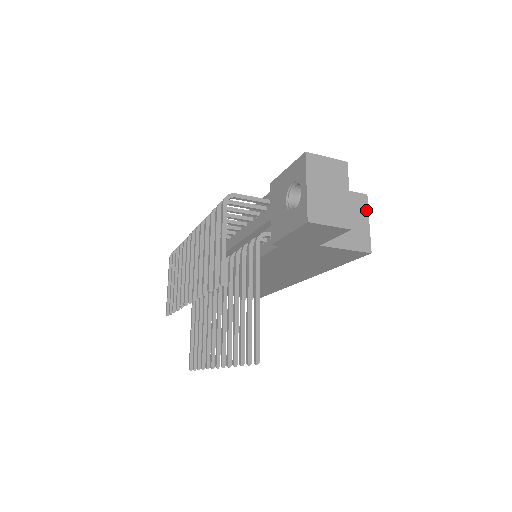
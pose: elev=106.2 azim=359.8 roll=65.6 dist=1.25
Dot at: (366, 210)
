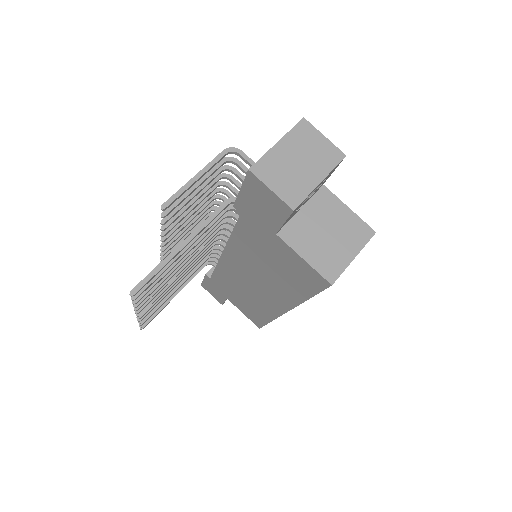
Dot at: (362, 244)
